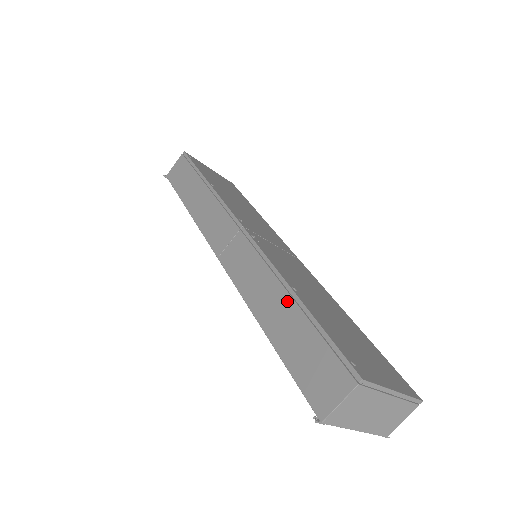
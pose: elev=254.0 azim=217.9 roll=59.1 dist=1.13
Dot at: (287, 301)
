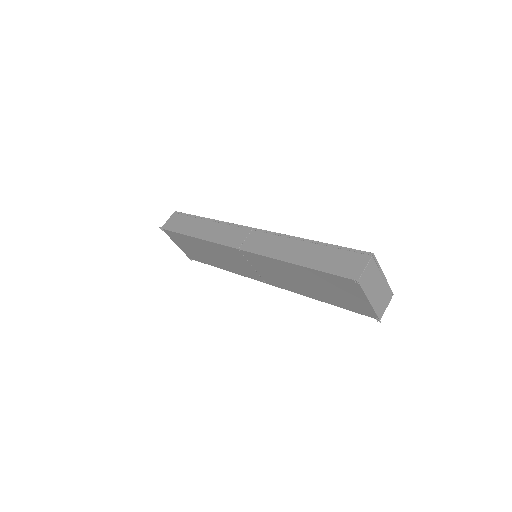
Dot at: (308, 245)
